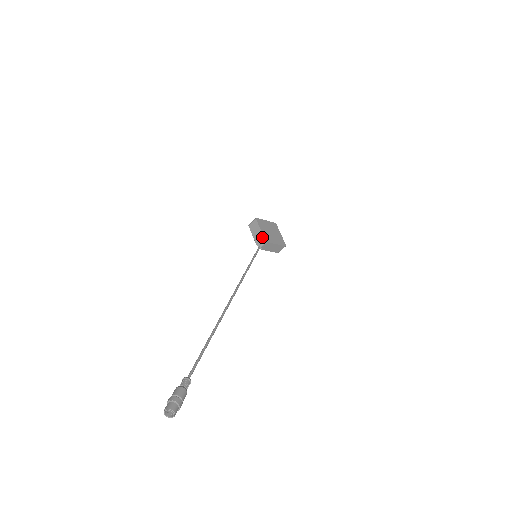
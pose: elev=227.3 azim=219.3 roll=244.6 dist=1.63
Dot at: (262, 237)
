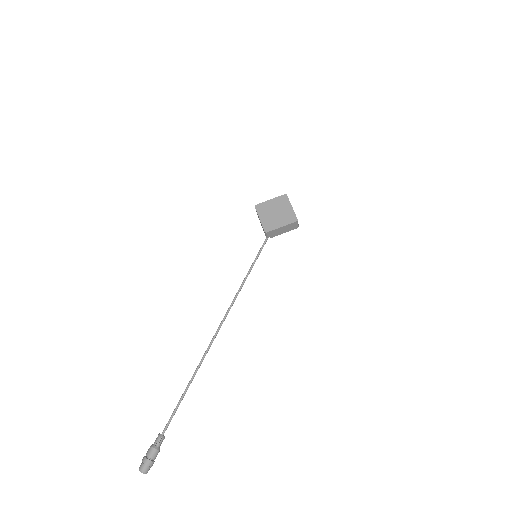
Dot at: occluded
